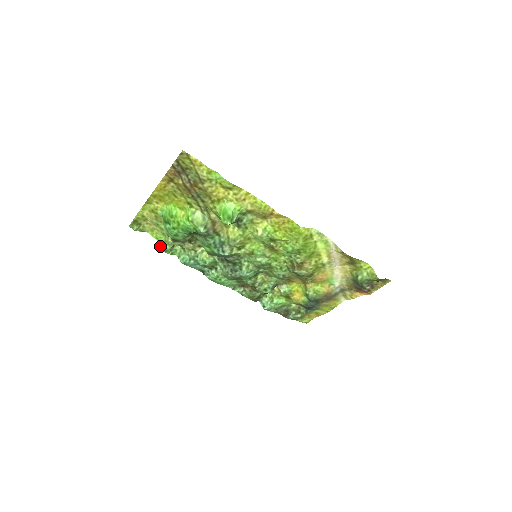
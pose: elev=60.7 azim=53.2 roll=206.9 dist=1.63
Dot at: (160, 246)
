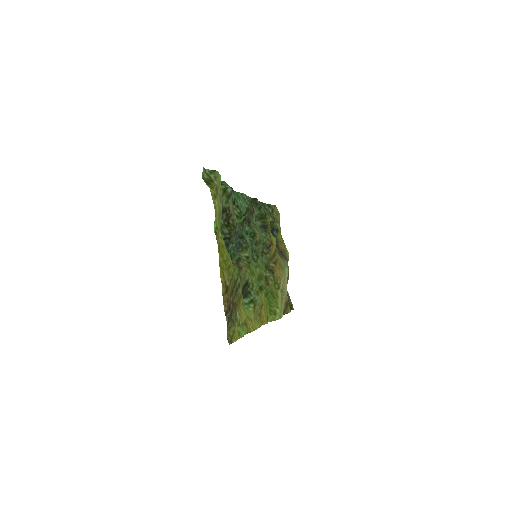
Dot at: occluded
